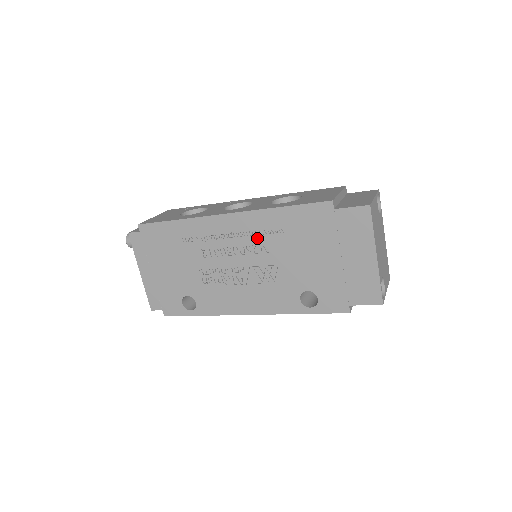
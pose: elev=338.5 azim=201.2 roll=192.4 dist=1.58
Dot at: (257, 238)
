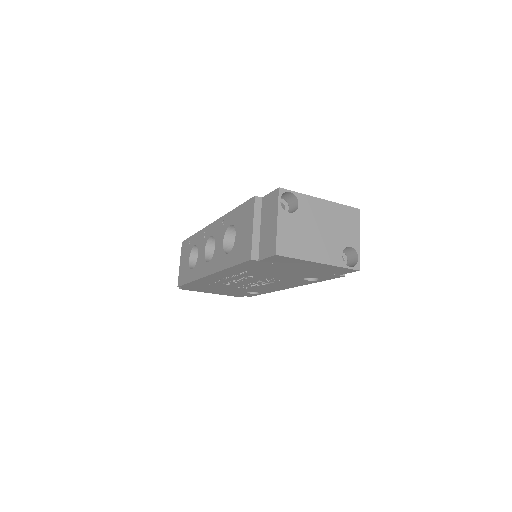
Dot at: (240, 276)
